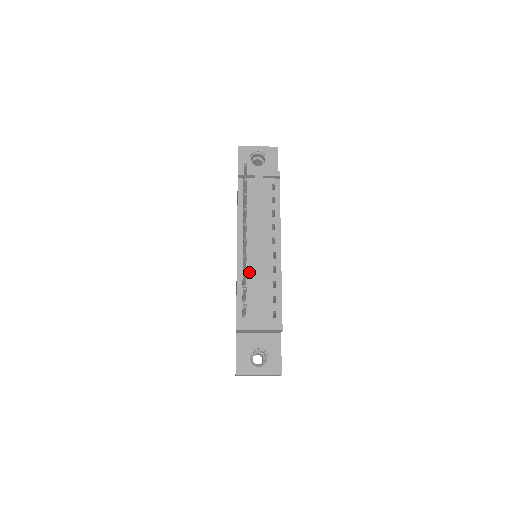
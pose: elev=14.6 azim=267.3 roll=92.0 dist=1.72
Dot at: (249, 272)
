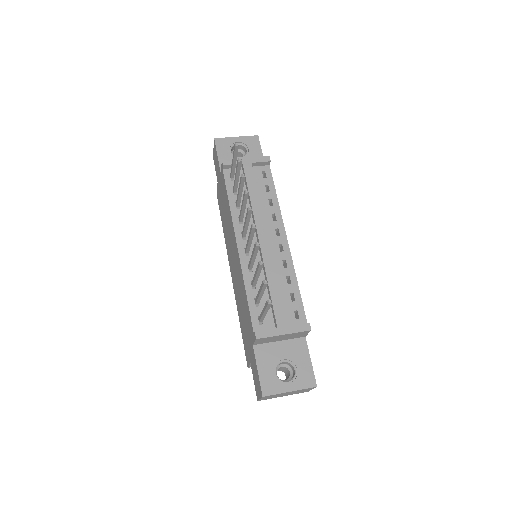
Dot at: occluded
